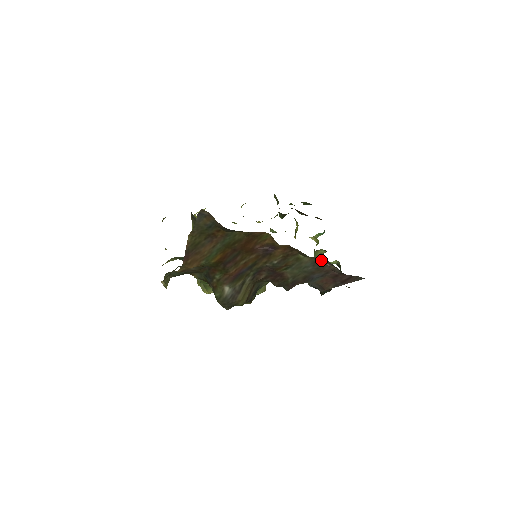
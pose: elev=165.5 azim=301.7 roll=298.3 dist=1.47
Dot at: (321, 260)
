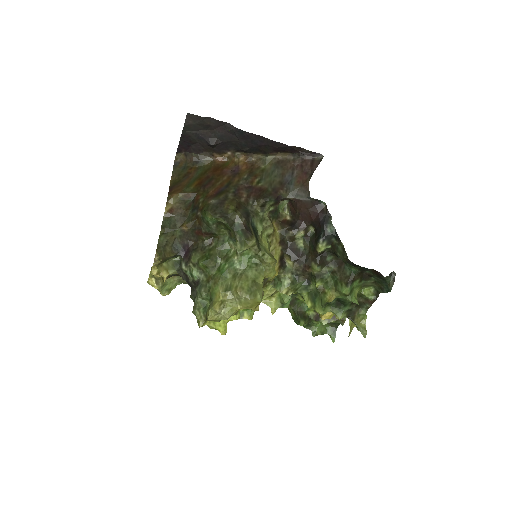
Dot at: (279, 161)
